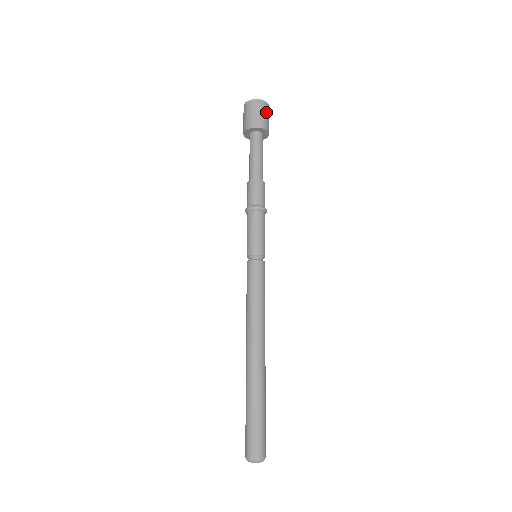
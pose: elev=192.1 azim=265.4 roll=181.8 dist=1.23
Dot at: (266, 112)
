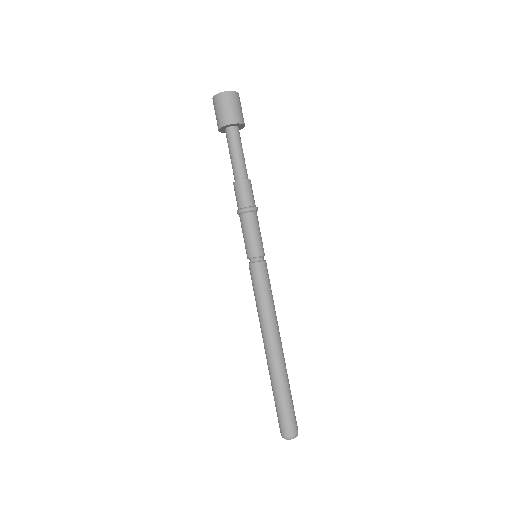
Dot at: (234, 103)
